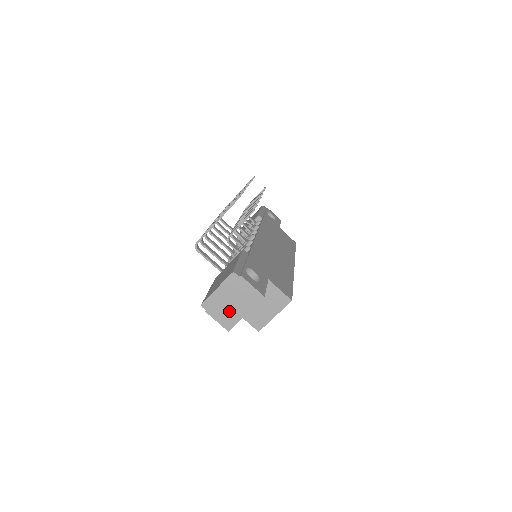
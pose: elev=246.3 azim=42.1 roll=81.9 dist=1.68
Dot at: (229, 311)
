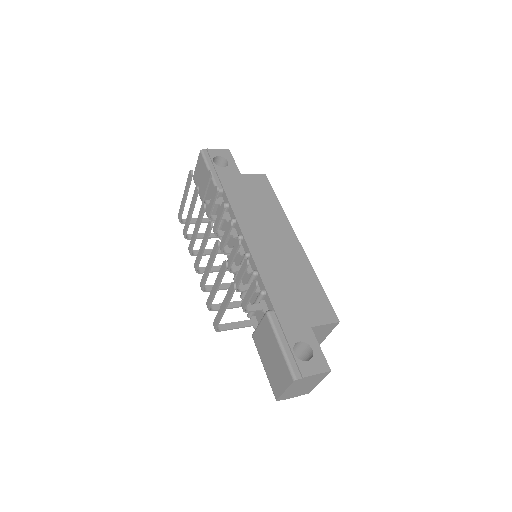
Dot at: (303, 390)
